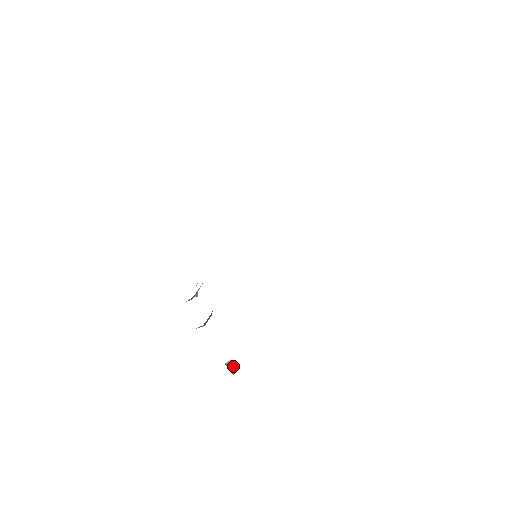
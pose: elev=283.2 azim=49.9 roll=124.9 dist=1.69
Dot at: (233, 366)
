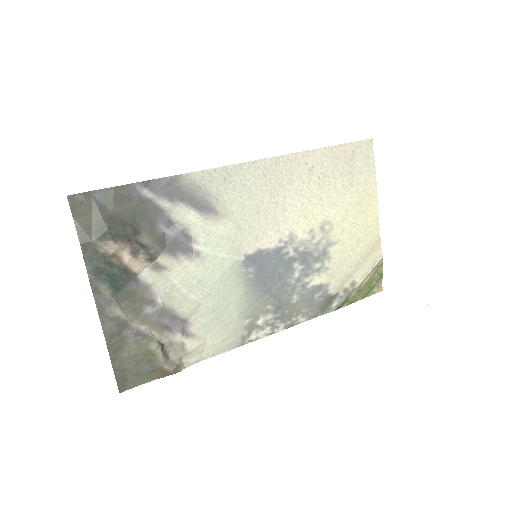
Dot at: out of frame
